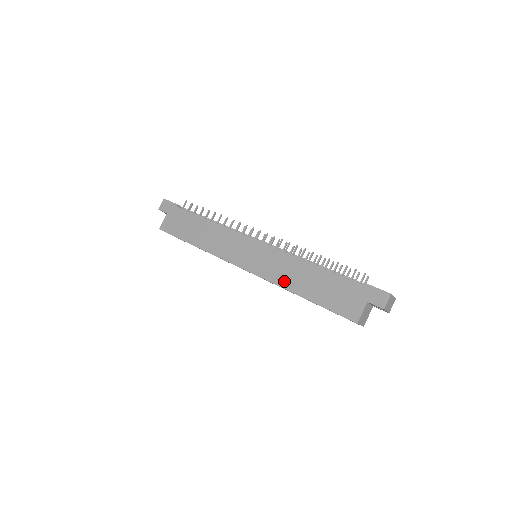
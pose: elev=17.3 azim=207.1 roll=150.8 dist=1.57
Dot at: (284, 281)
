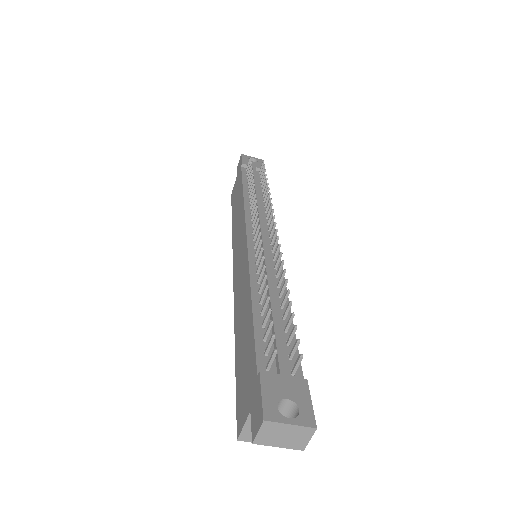
Dot at: (237, 311)
